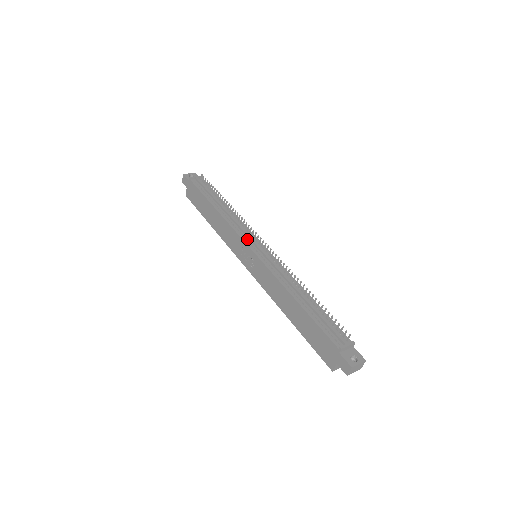
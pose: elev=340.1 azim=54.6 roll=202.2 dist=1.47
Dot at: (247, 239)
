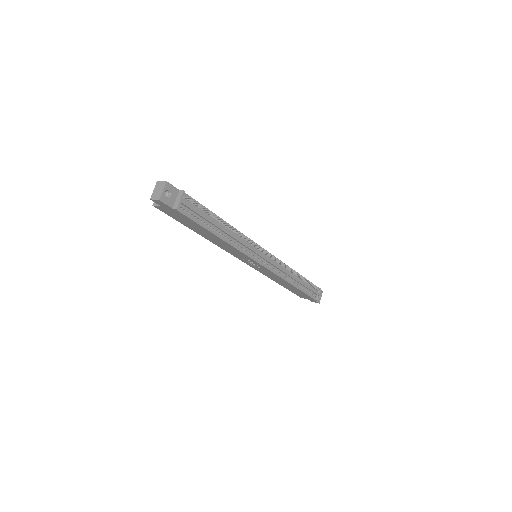
Dot at: (256, 256)
